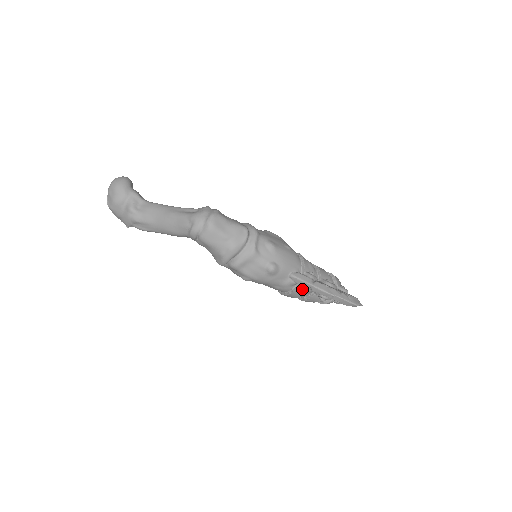
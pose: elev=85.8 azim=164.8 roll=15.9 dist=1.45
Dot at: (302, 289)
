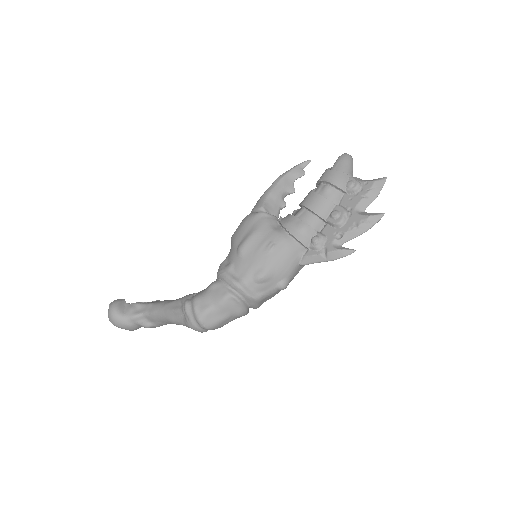
Dot at: occluded
